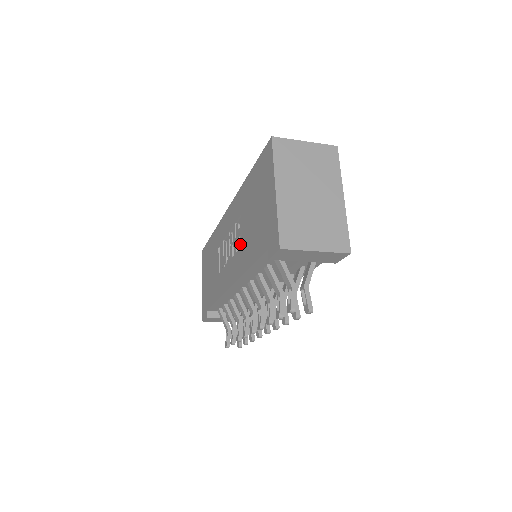
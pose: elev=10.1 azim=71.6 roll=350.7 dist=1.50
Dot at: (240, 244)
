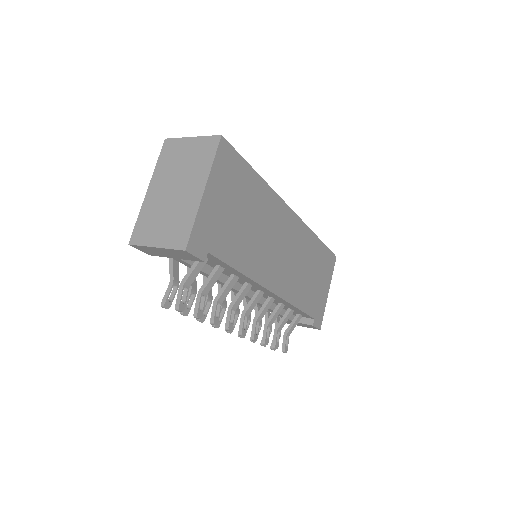
Dot at: occluded
